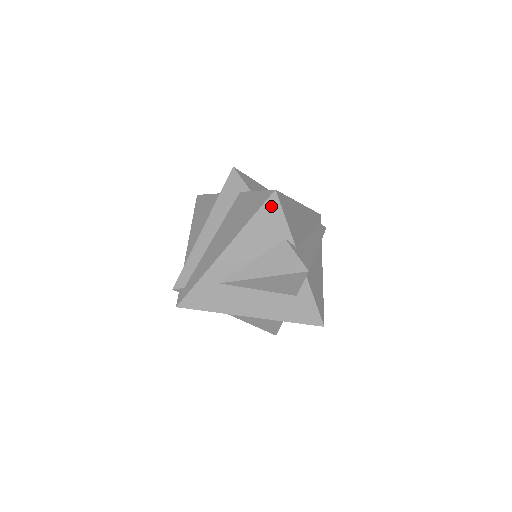
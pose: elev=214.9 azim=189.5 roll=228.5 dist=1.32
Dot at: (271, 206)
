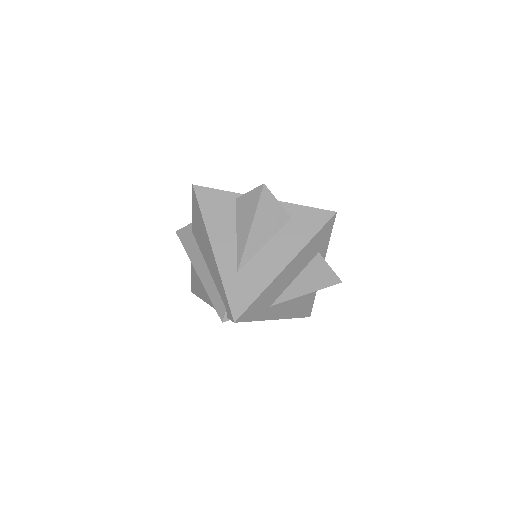
Dot at: (202, 194)
